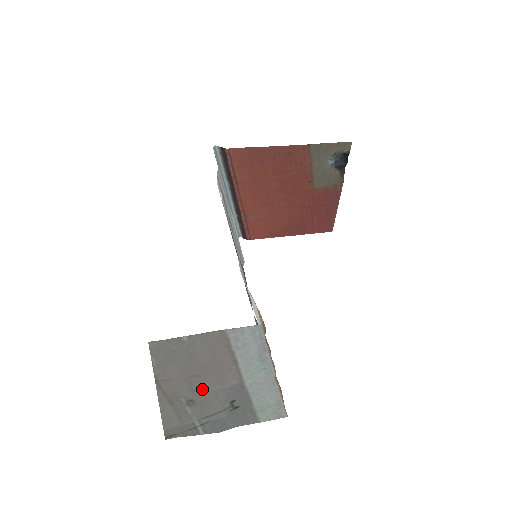
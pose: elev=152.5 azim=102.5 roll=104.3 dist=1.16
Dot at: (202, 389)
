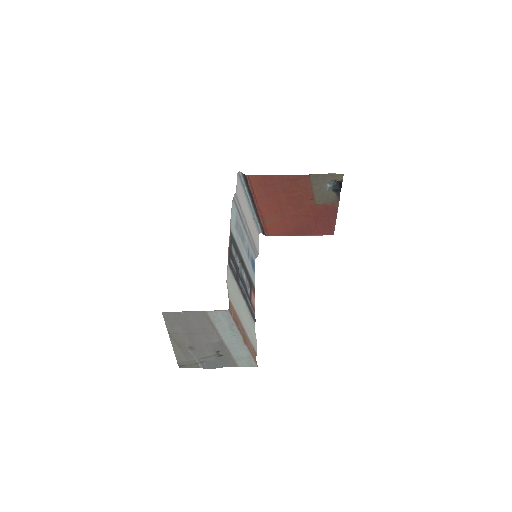
Dot at: (197, 341)
